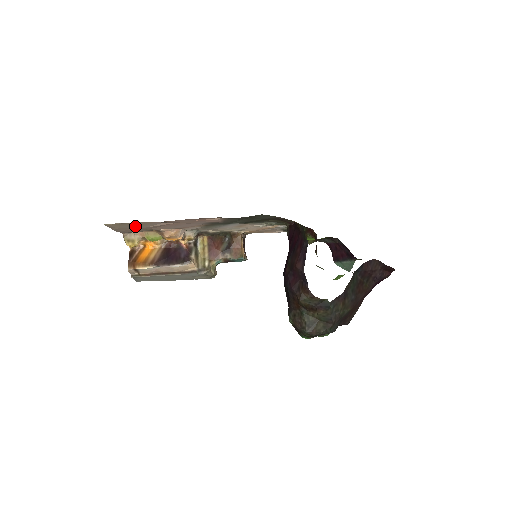
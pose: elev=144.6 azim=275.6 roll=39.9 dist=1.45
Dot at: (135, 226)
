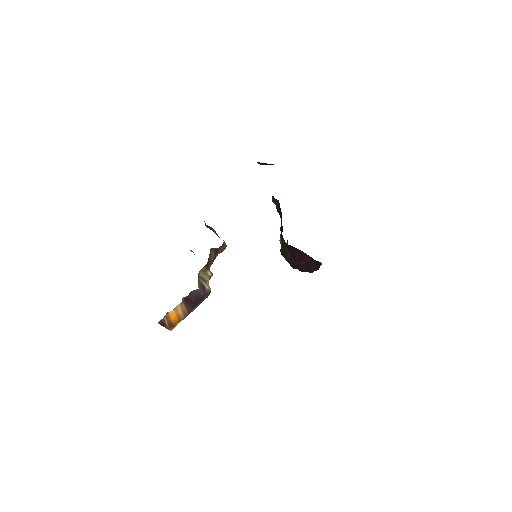
Dot at: occluded
